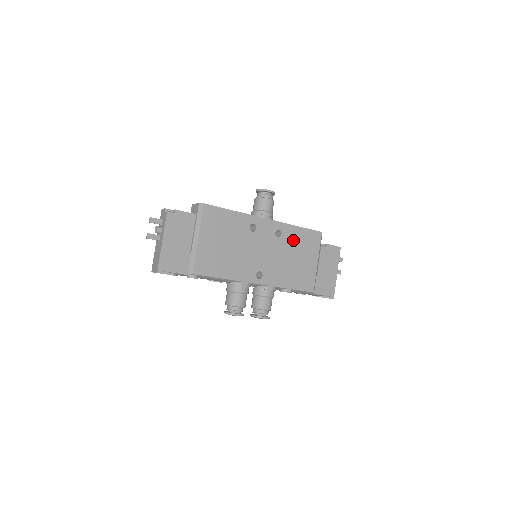
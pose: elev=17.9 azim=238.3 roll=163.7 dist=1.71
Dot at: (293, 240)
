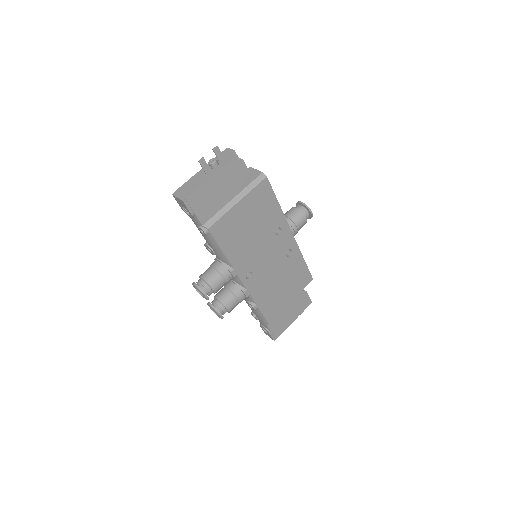
Dot at: (293, 268)
